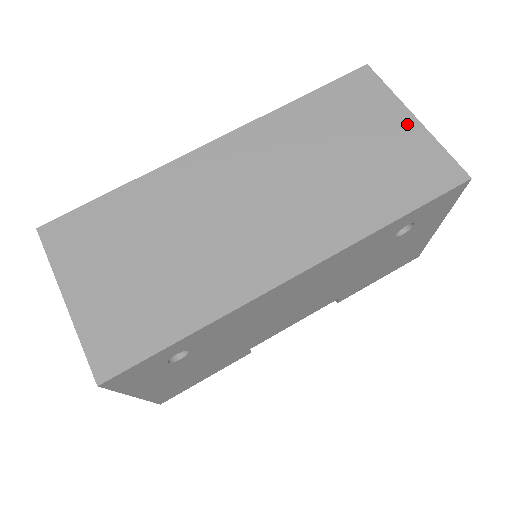
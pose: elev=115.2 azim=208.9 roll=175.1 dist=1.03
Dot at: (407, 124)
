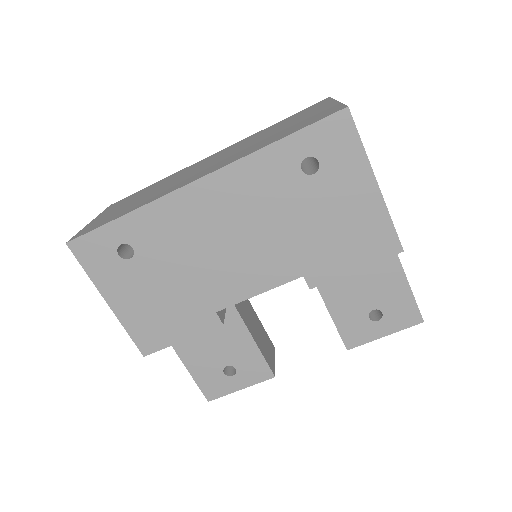
Dot at: (329, 105)
